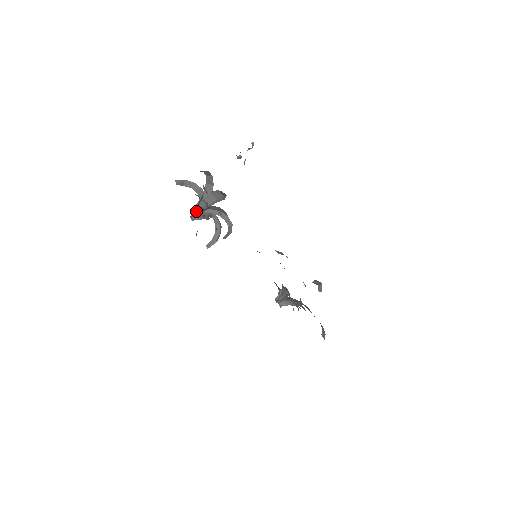
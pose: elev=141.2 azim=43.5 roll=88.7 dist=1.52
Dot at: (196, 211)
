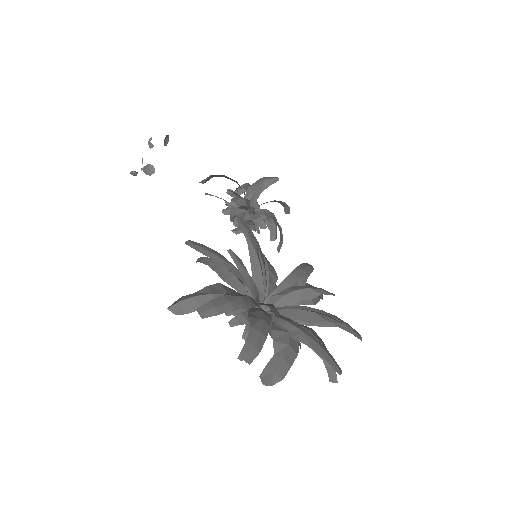
Dot at: occluded
